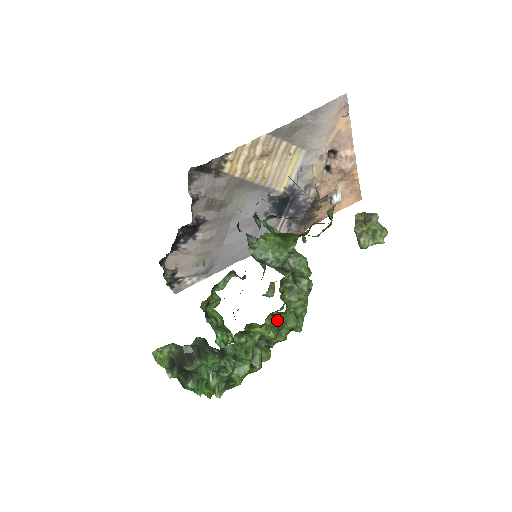
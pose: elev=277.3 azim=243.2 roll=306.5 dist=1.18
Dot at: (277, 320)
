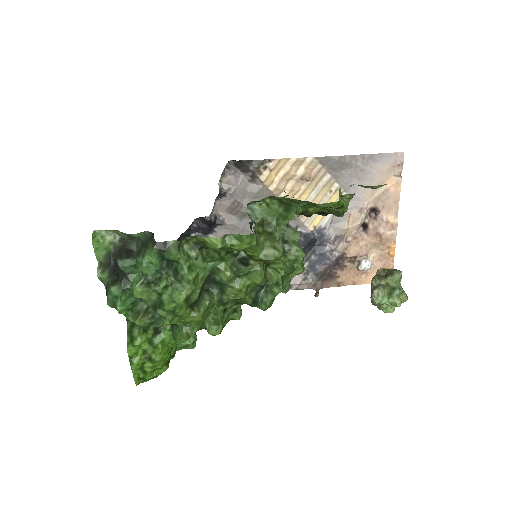
Dot at: (239, 245)
